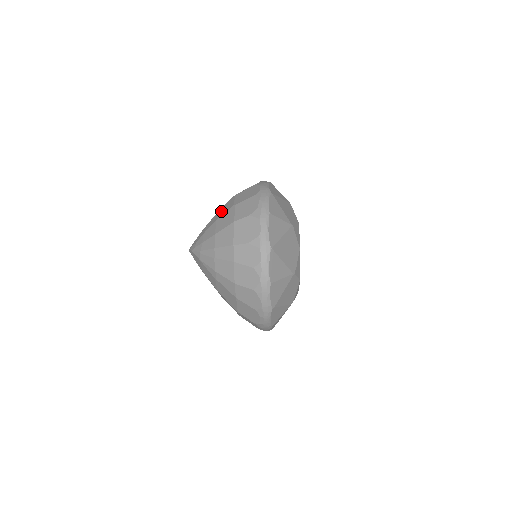
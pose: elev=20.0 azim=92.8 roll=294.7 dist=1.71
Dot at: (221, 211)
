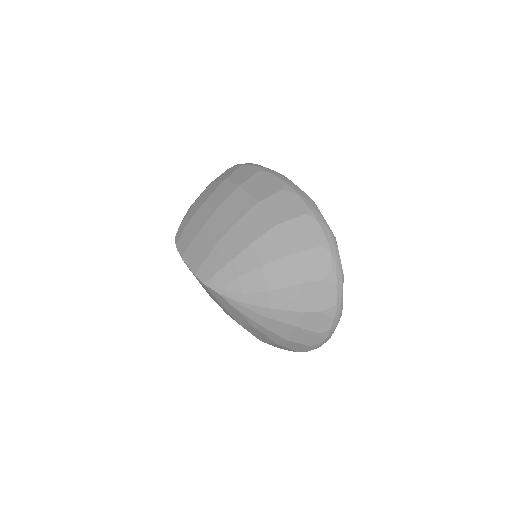
Dot at: (263, 249)
